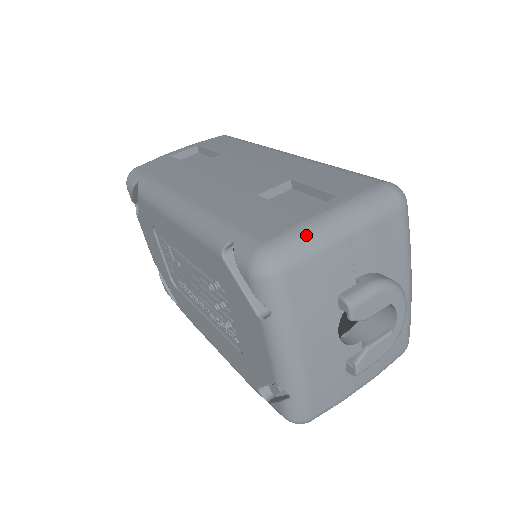
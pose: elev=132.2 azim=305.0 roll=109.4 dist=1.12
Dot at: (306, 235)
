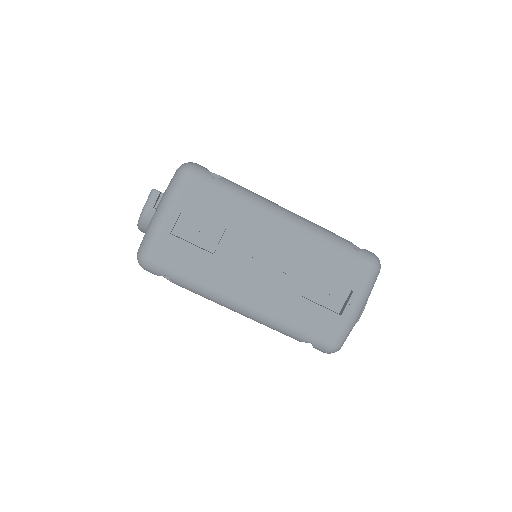
Dot at: (349, 330)
